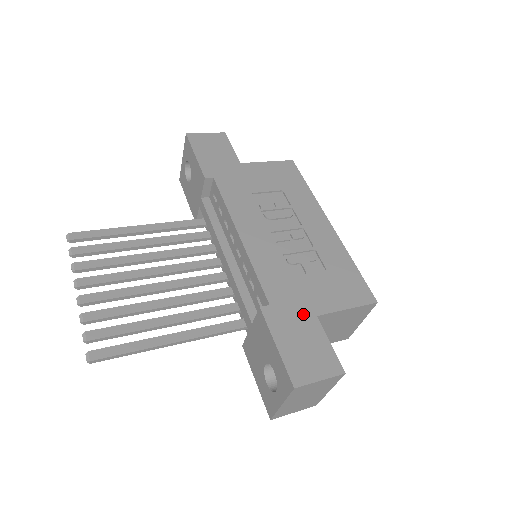
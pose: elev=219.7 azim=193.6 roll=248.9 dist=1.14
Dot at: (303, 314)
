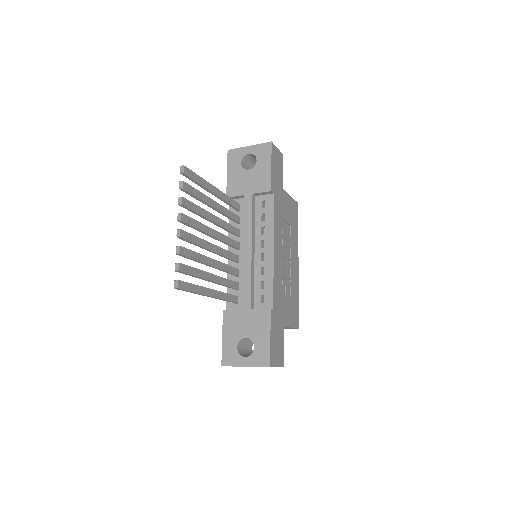
Dot at: (281, 322)
